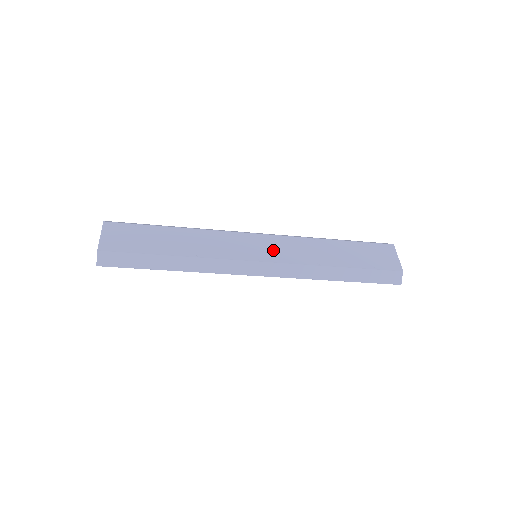
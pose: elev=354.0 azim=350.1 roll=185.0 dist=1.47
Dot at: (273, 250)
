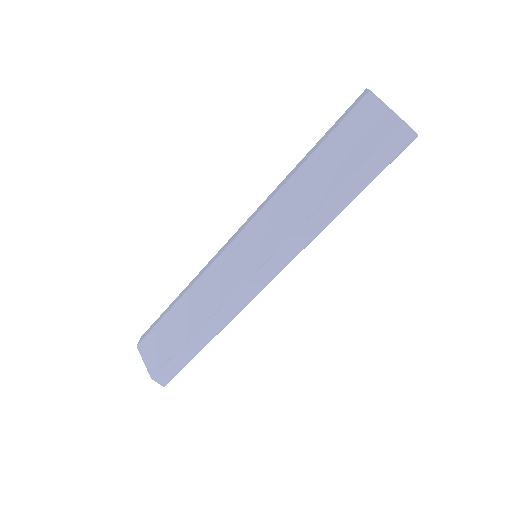
Dot at: (259, 244)
